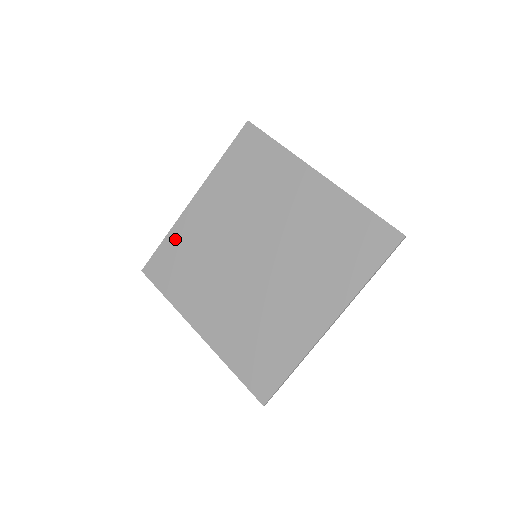
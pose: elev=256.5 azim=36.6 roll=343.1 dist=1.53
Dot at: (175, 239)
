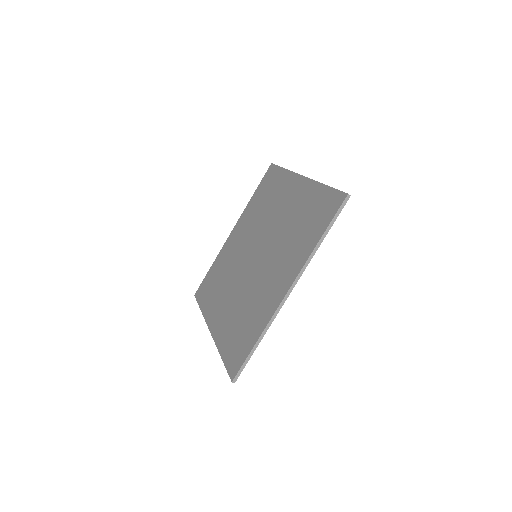
Dot at: (216, 264)
